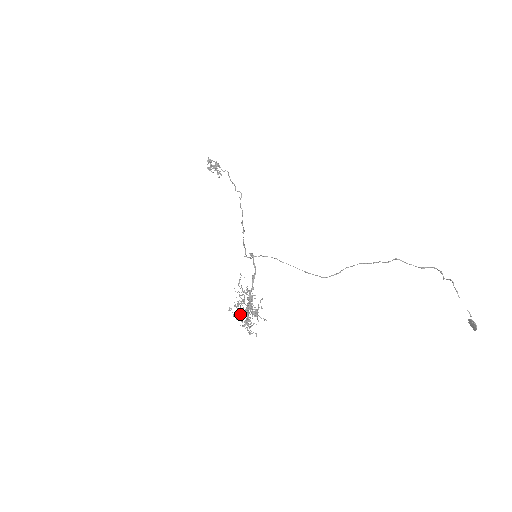
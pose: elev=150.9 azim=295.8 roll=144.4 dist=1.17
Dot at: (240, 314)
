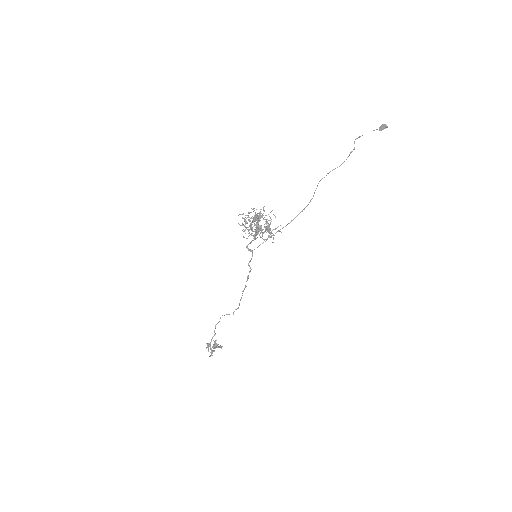
Dot at: (250, 218)
